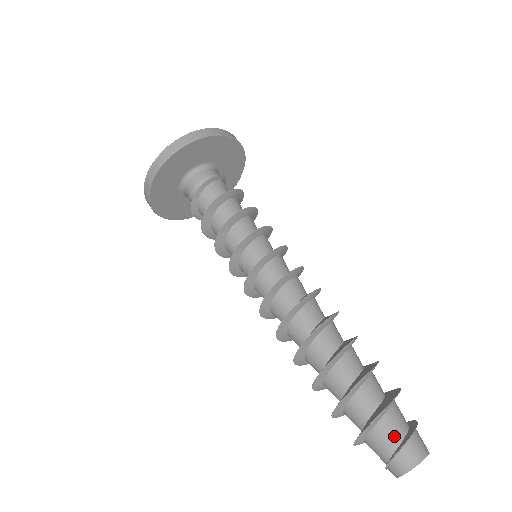
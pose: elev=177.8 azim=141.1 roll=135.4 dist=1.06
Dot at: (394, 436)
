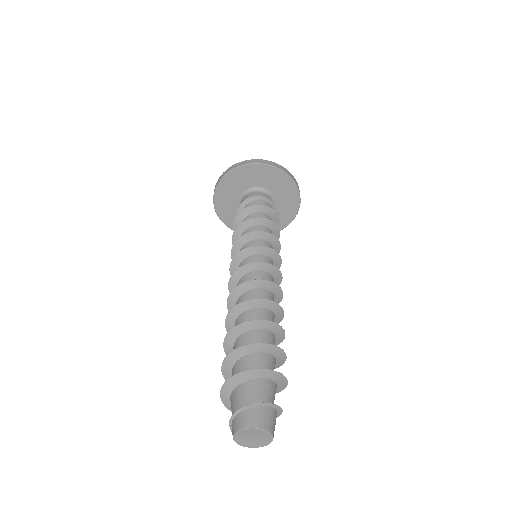
Dot at: (247, 399)
